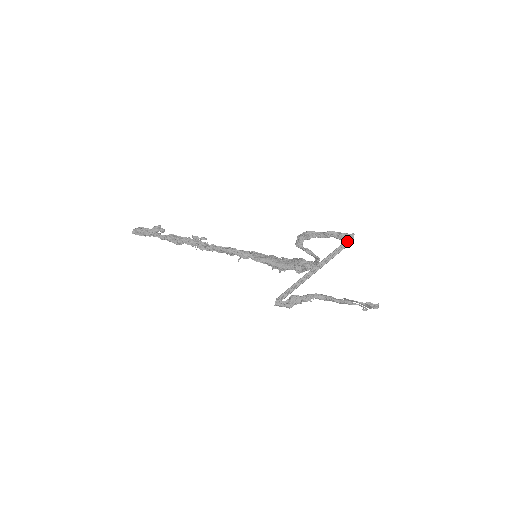
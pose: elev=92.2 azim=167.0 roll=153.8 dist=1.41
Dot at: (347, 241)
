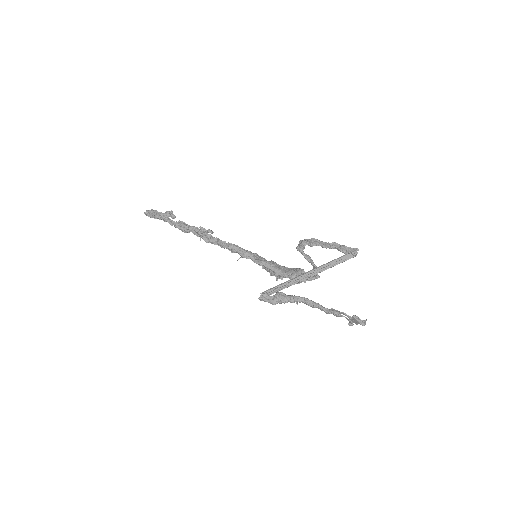
Dot at: (349, 255)
